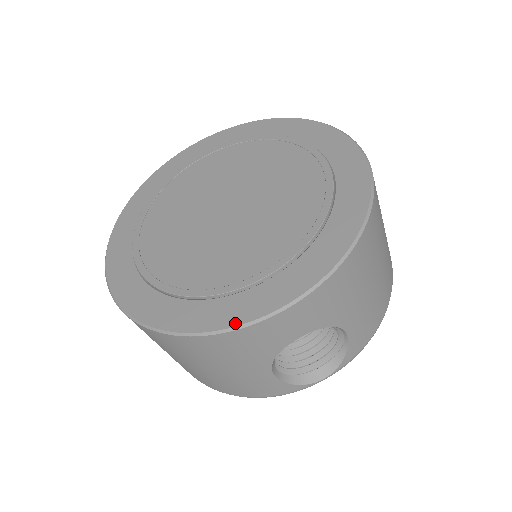
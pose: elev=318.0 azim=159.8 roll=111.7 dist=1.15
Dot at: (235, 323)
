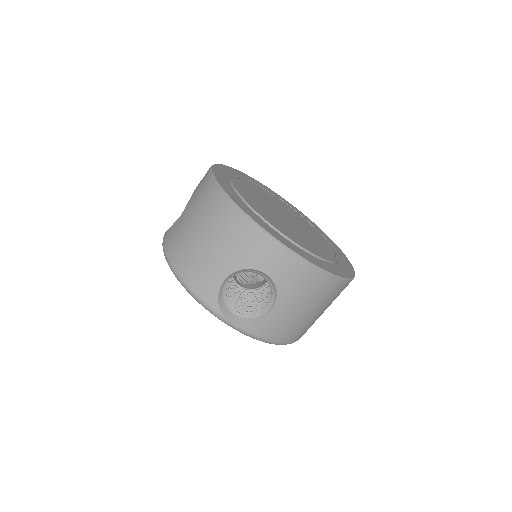
Dot at: (264, 228)
